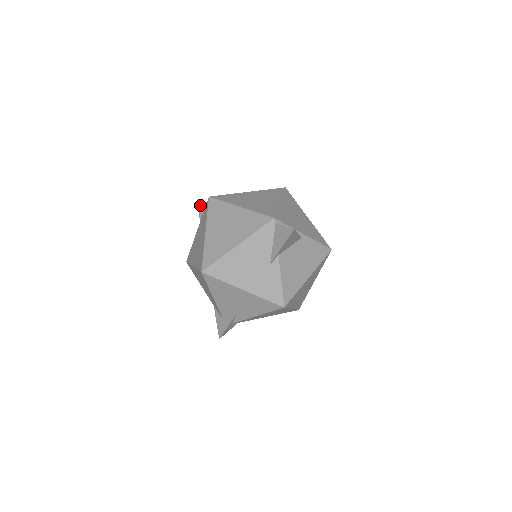
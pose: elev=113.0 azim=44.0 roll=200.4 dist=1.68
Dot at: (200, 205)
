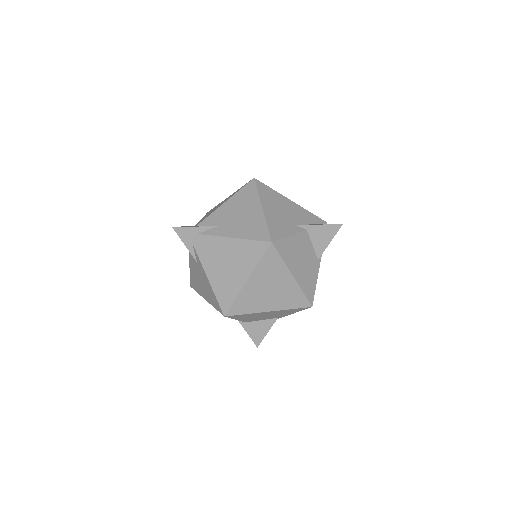
Dot at: occluded
